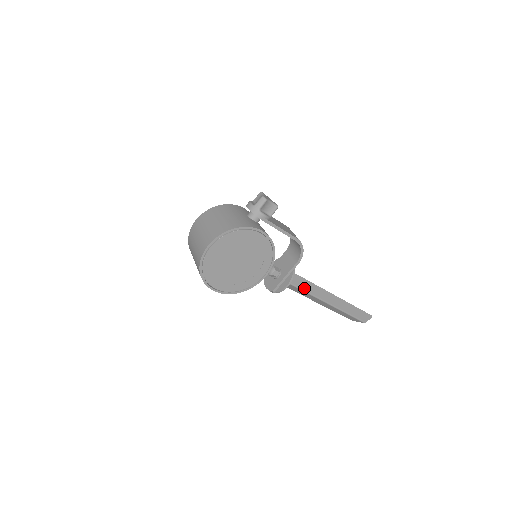
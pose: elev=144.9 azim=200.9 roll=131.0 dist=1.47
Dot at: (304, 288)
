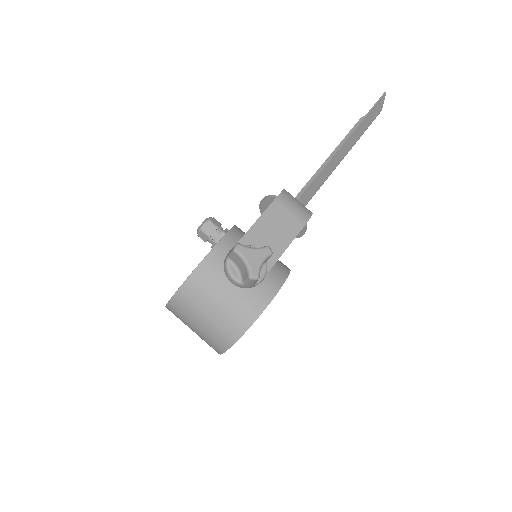
Dot at: (313, 193)
